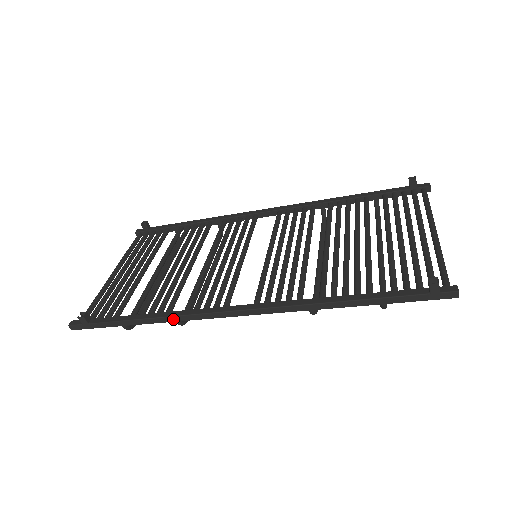
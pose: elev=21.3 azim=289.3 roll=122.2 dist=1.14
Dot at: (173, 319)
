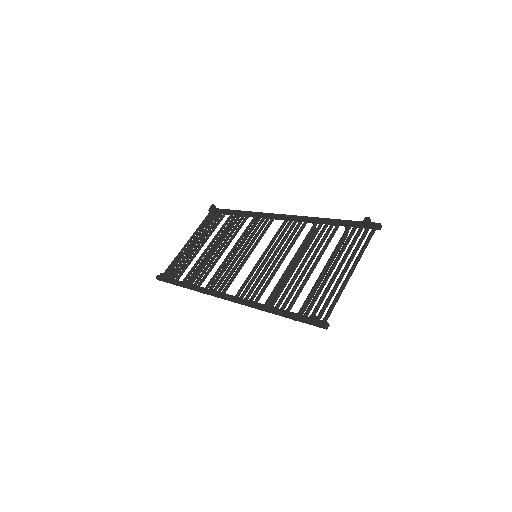
Dot at: (199, 291)
